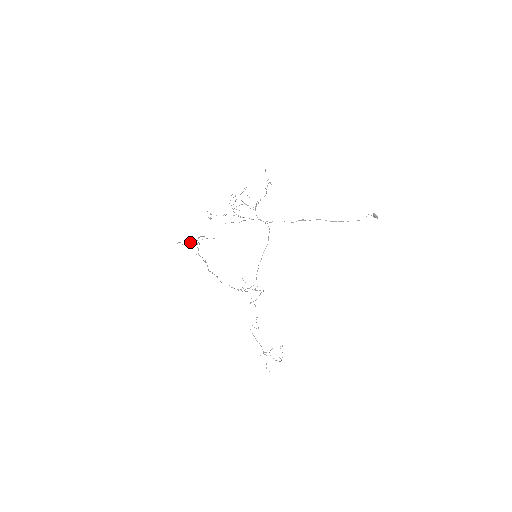
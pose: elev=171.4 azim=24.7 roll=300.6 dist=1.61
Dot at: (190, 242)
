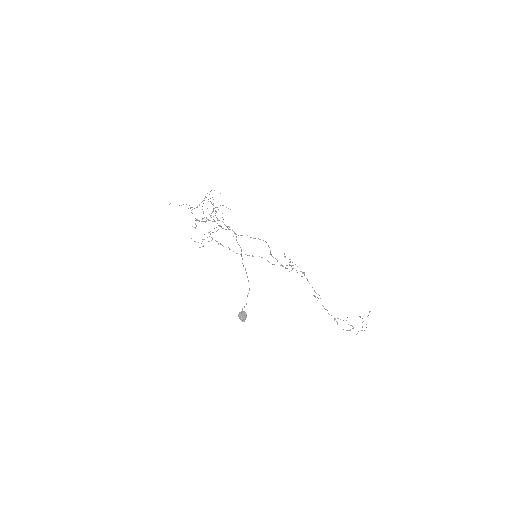
Dot at: occluded
